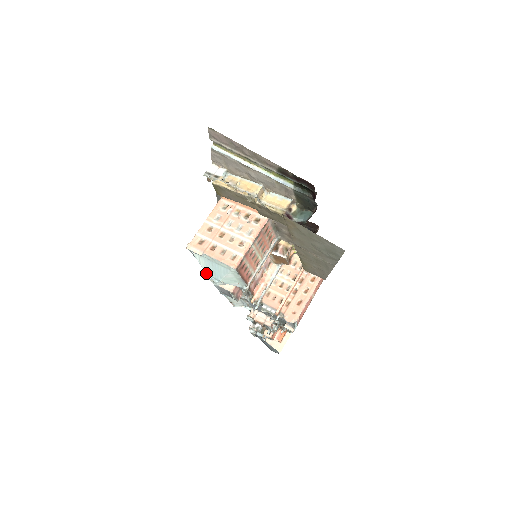
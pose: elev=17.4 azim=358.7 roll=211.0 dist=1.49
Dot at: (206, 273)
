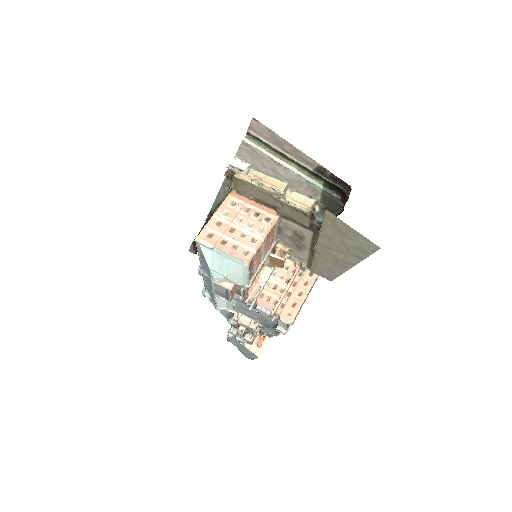
Dot at: (210, 268)
